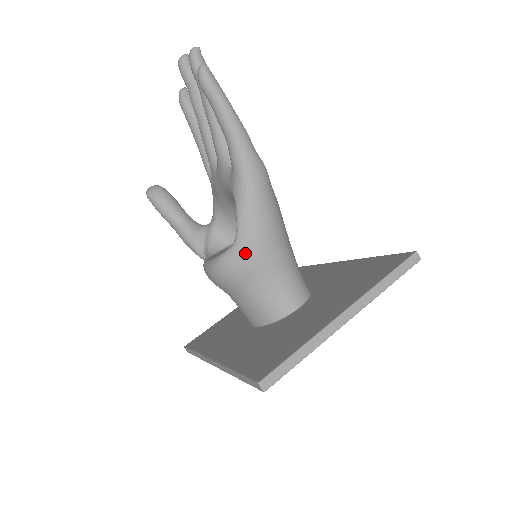
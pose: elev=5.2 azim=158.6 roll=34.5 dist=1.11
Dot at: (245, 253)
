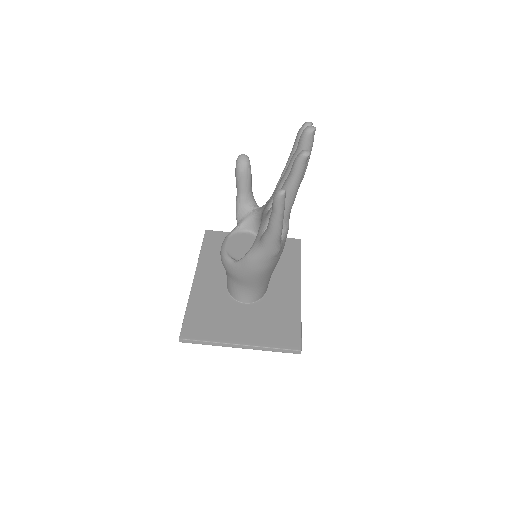
Dot at: (235, 271)
